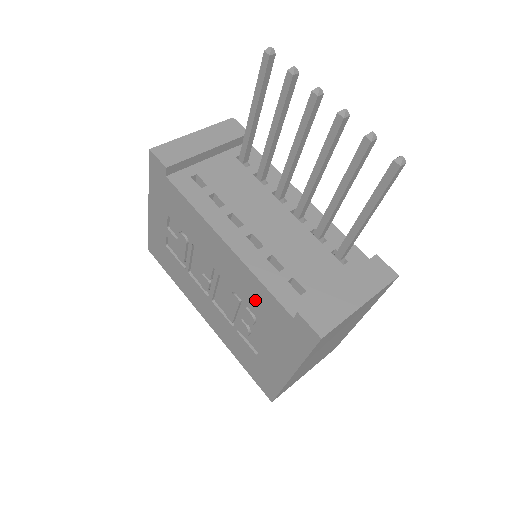
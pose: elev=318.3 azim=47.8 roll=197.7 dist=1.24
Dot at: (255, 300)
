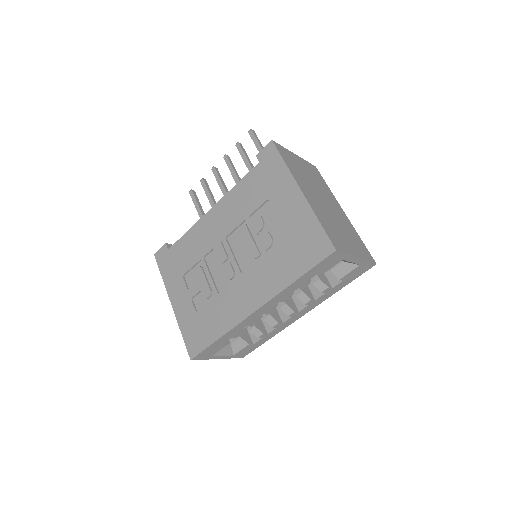
Dot at: (245, 201)
